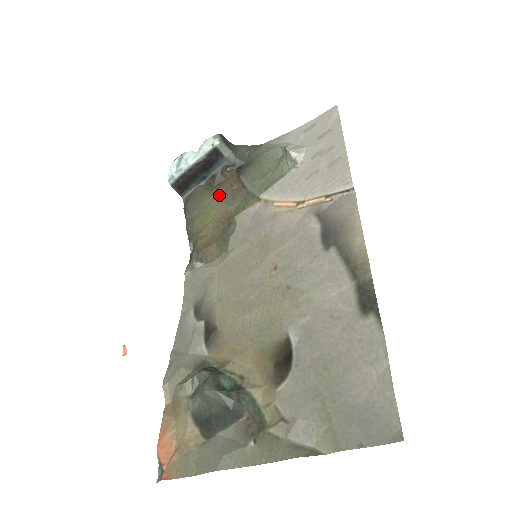
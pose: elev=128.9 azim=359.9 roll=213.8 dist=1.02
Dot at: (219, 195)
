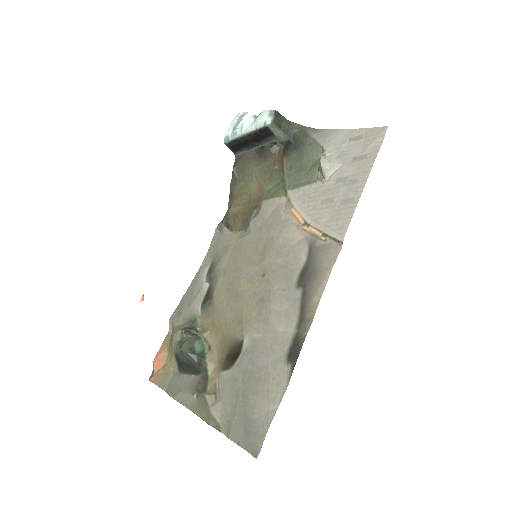
Dot at: (261, 169)
